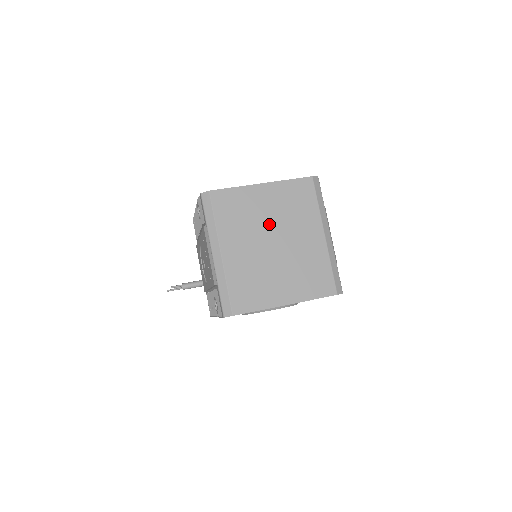
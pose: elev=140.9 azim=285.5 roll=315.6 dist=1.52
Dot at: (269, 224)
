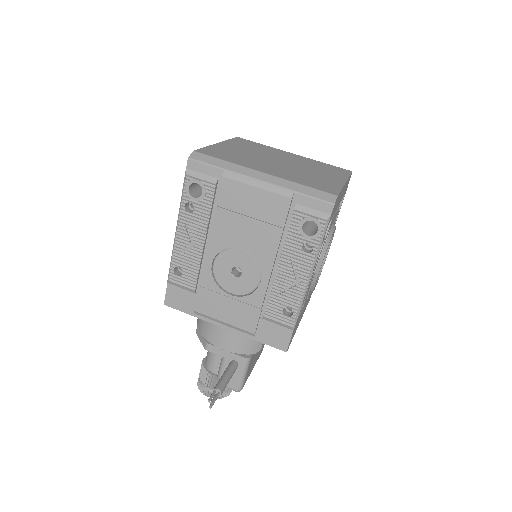
Dot at: (259, 156)
